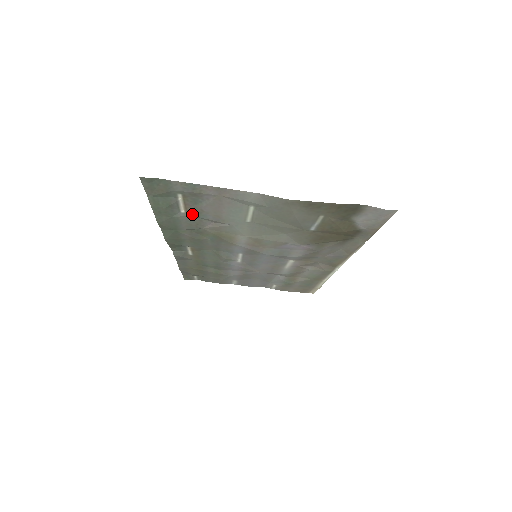
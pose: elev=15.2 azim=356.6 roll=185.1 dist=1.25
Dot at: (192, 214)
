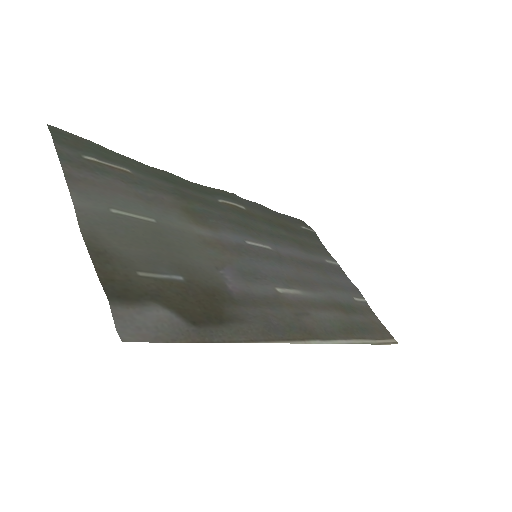
Dot at: (135, 178)
